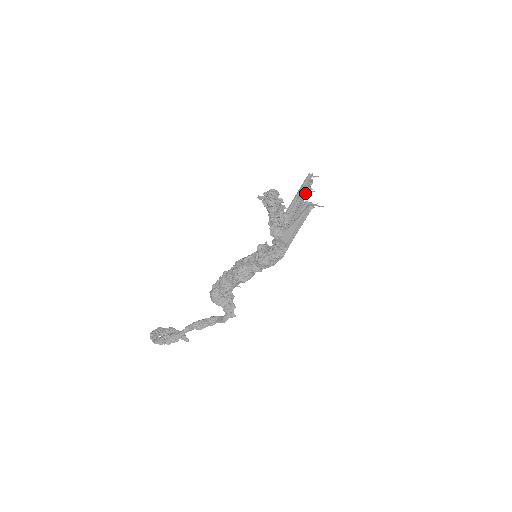
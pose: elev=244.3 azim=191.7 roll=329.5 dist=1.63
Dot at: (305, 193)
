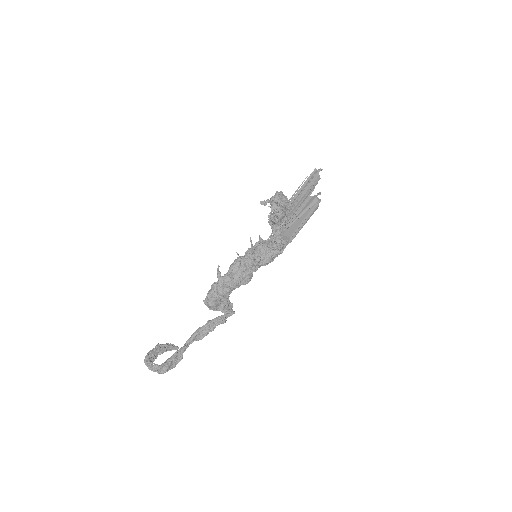
Dot at: (312, 189)
